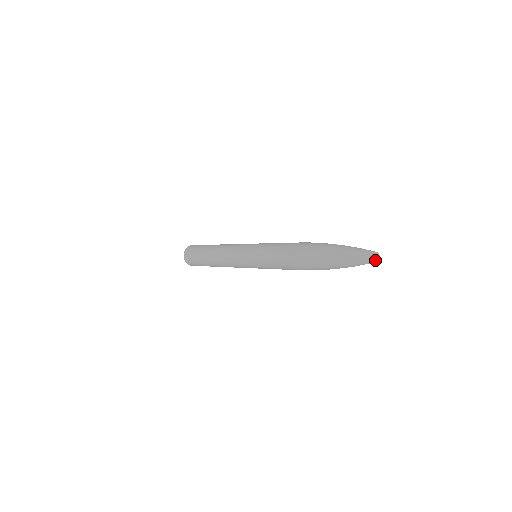
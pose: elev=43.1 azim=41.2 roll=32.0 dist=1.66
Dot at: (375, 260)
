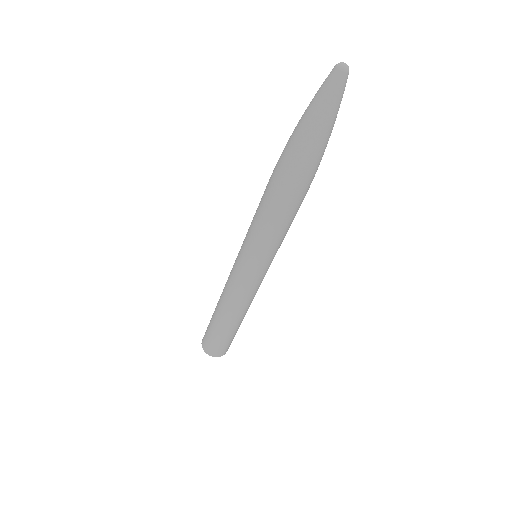
Dot at: (341, 69)
